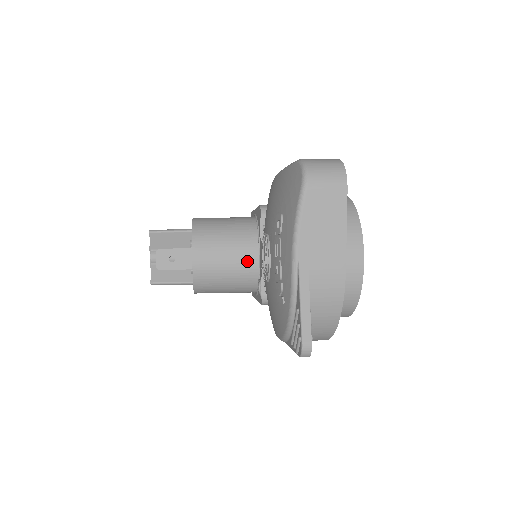
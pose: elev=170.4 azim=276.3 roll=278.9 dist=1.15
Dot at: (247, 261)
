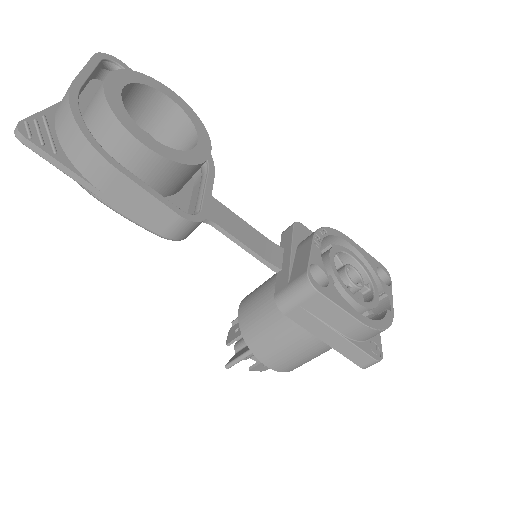
Dot at: occluded
